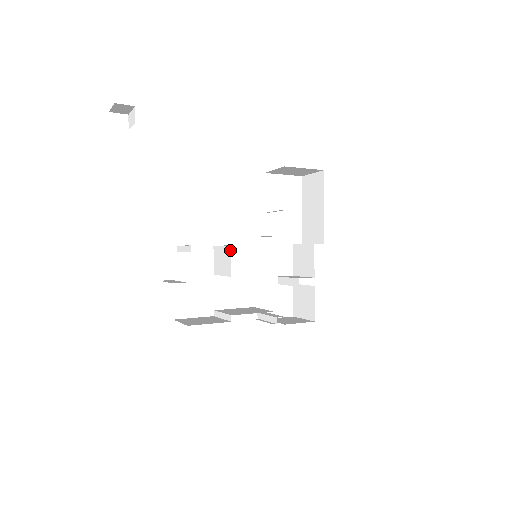
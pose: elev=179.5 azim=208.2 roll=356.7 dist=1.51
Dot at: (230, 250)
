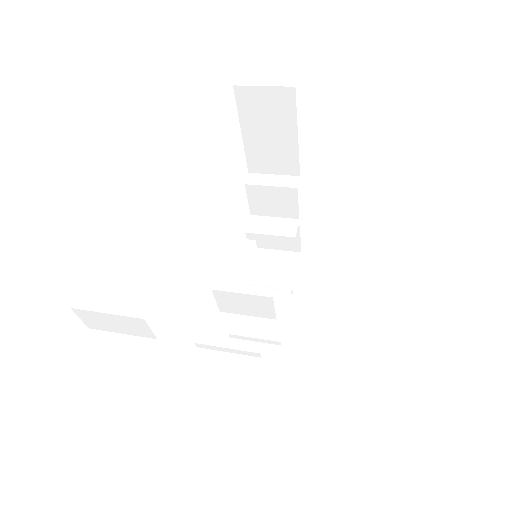
Dot at: (273, 301)
